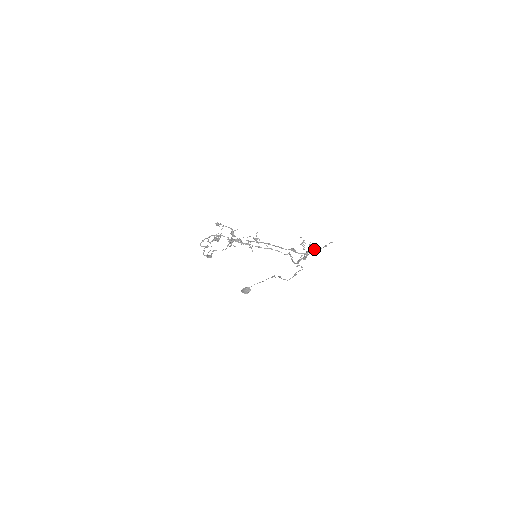
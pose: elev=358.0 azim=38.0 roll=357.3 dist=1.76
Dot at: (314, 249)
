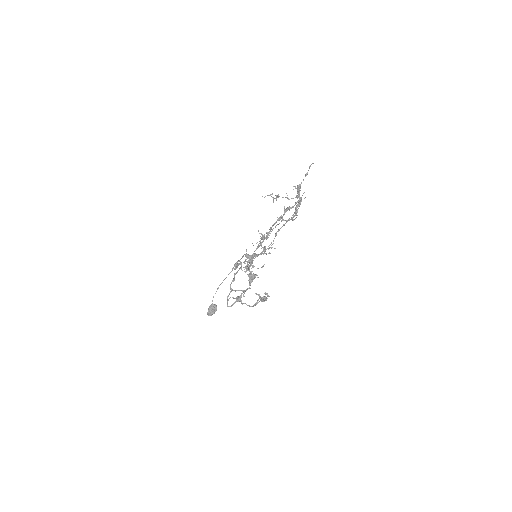
Dot at: occluded
